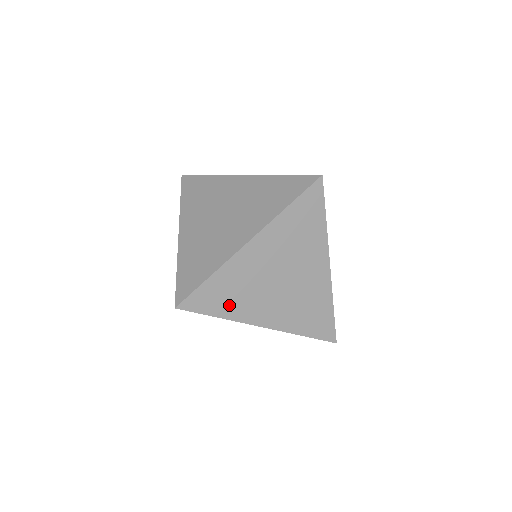
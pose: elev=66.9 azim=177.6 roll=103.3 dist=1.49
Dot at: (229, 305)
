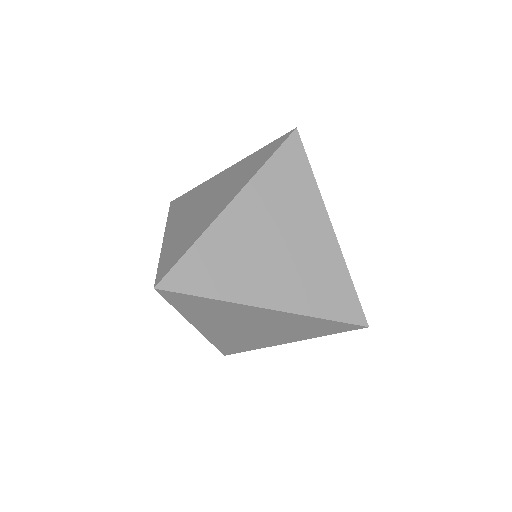
Dot at: (194, 311)
